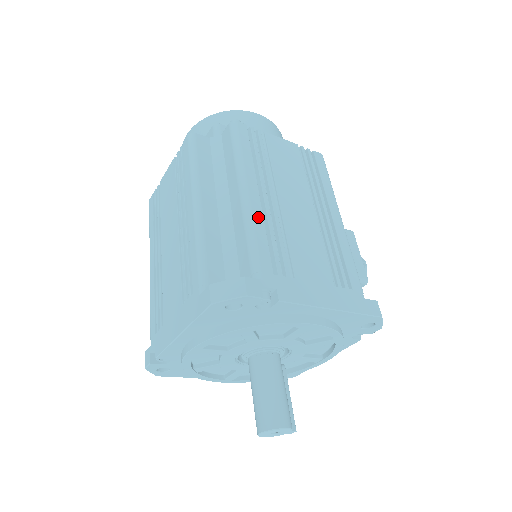
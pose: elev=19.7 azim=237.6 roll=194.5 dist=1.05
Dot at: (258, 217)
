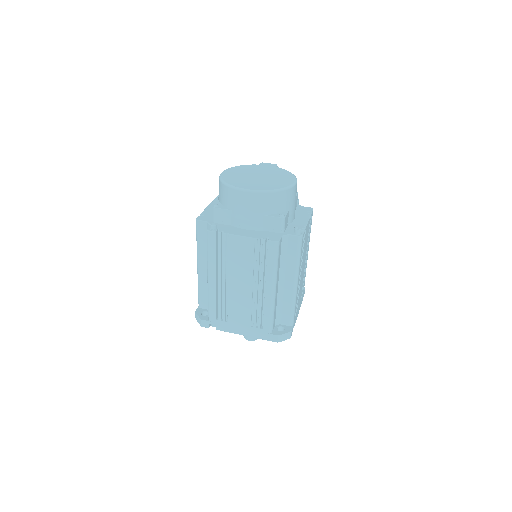
Dot at: occluded
